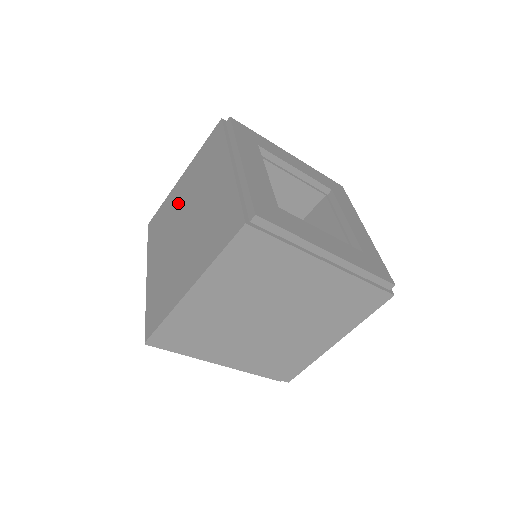
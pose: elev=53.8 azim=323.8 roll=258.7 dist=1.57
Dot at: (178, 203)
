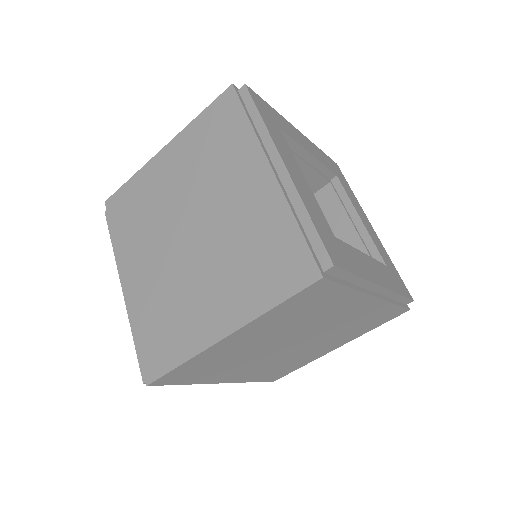
Dot at: (166, 192)
